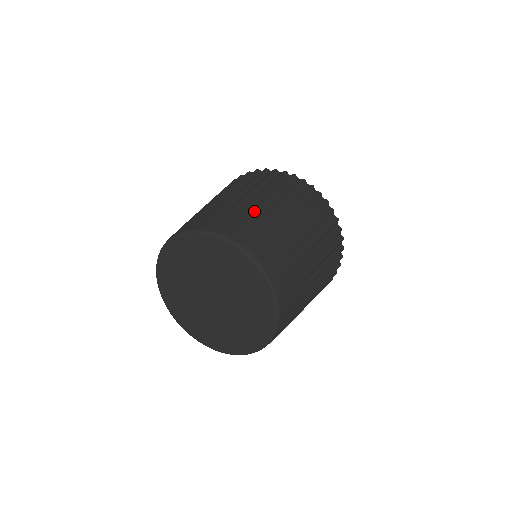
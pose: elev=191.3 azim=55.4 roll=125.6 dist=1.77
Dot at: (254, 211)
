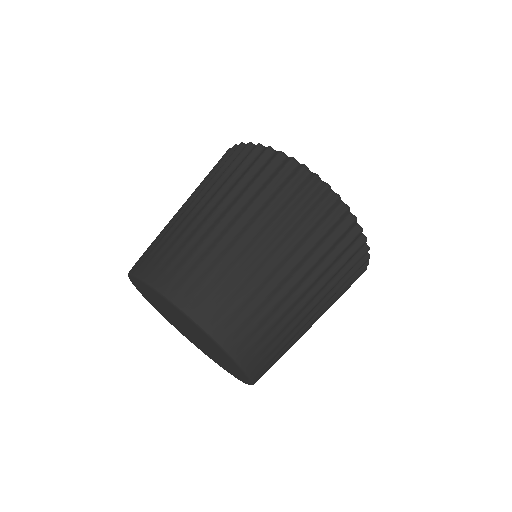
Dot at: (186, 228)
